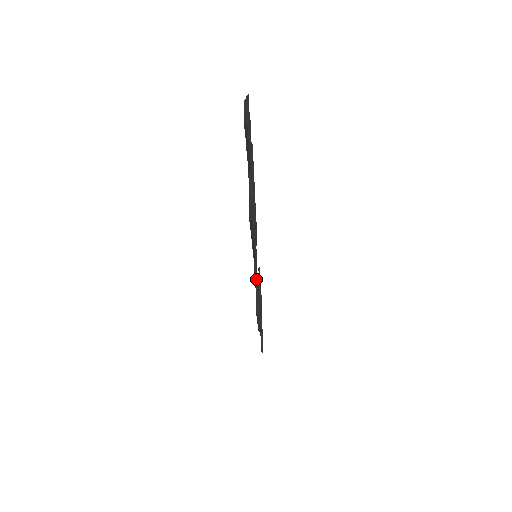
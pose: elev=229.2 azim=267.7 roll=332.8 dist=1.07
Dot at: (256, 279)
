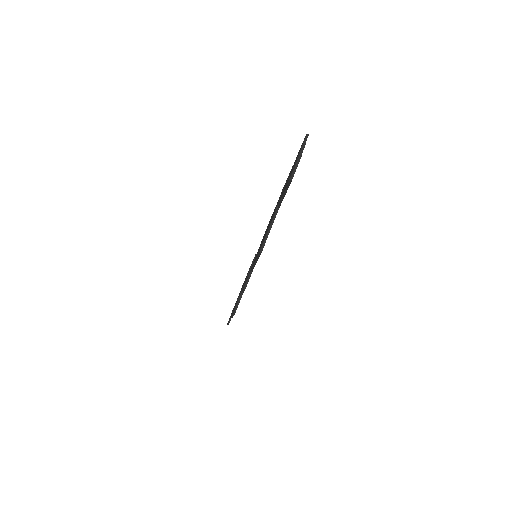
Dot at: occluded
